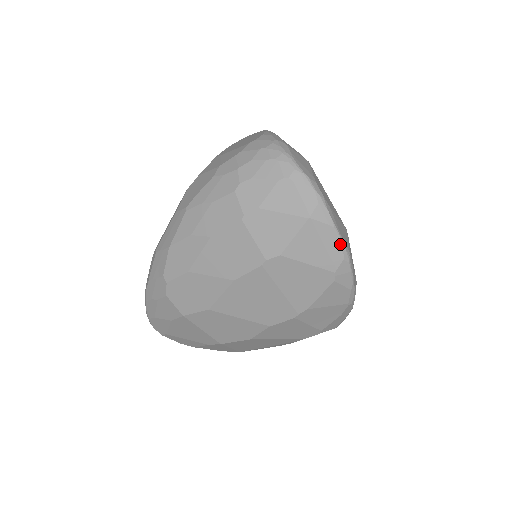
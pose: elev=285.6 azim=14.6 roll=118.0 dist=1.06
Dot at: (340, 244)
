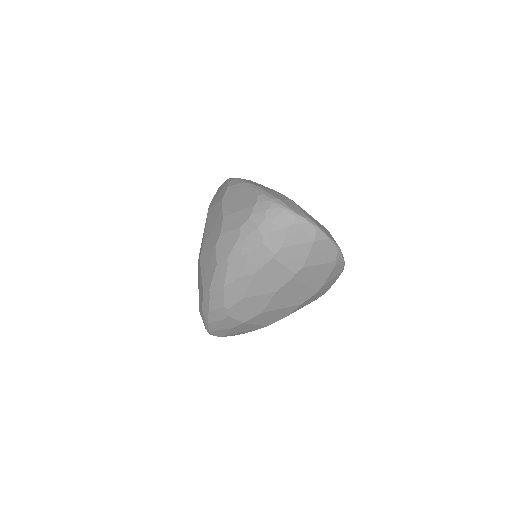
Dot at: (334, 246)
